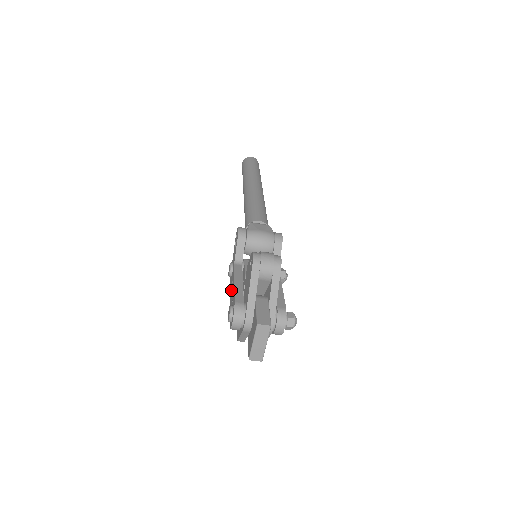
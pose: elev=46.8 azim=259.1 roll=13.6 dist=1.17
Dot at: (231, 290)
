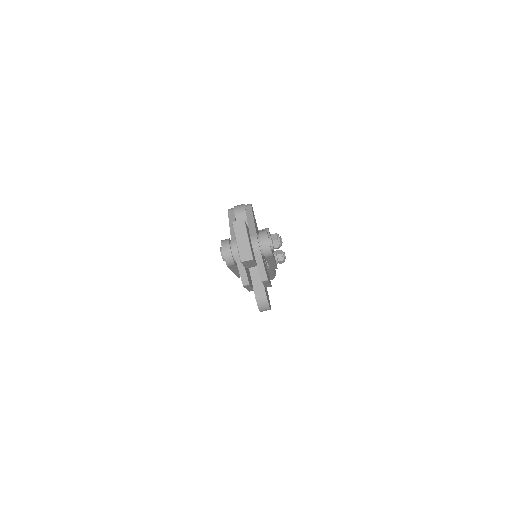
Dot at: occluded
